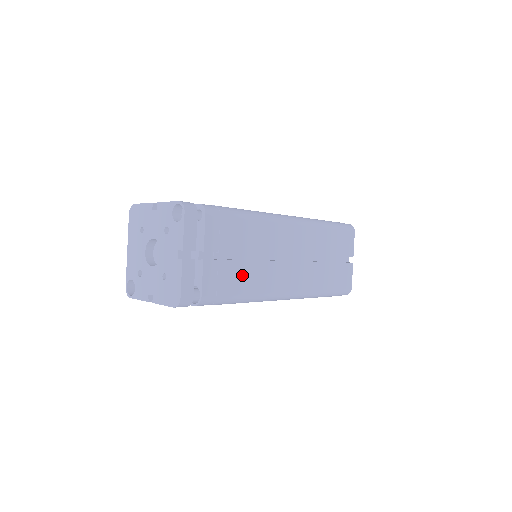
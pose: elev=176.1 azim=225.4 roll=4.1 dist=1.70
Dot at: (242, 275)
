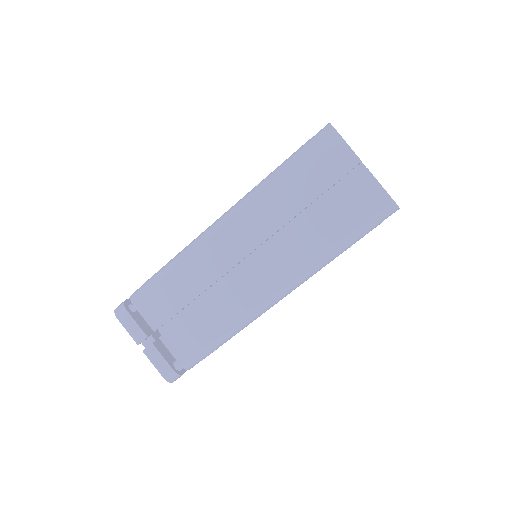
Dot at: (205, 320)
